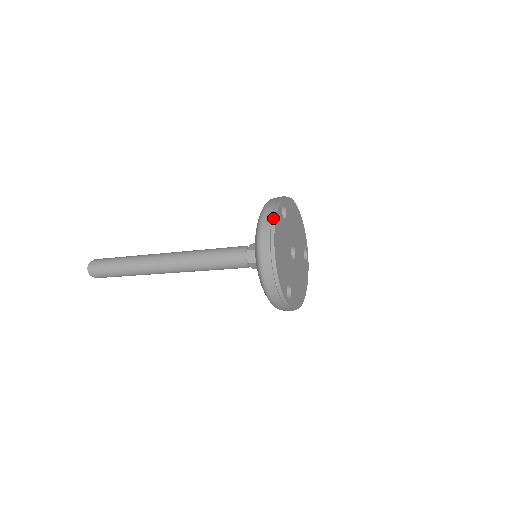
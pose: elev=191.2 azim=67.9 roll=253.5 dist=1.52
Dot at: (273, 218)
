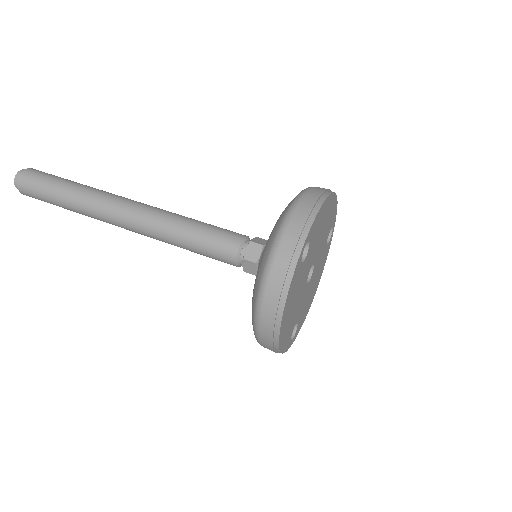
Dot at: (284, 289)
